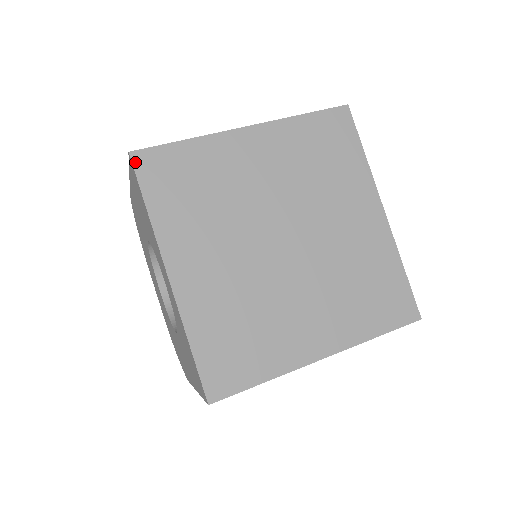
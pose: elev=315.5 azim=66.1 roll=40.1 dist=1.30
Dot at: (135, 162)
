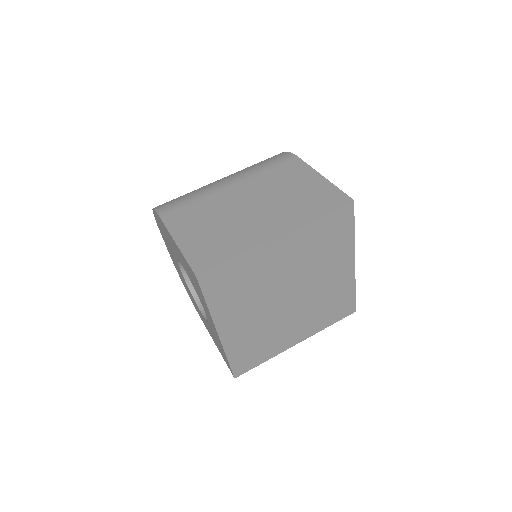
Dot at: (200, 281)
